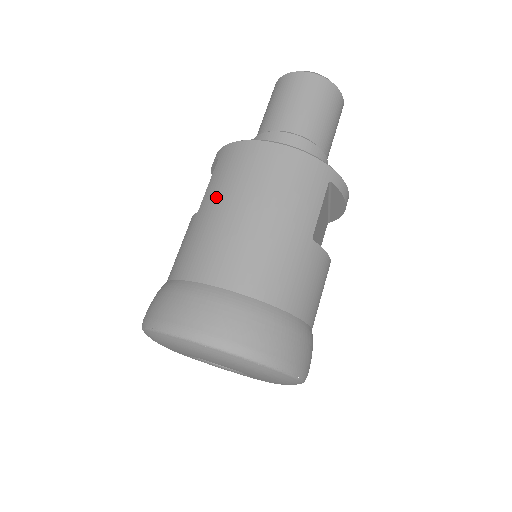
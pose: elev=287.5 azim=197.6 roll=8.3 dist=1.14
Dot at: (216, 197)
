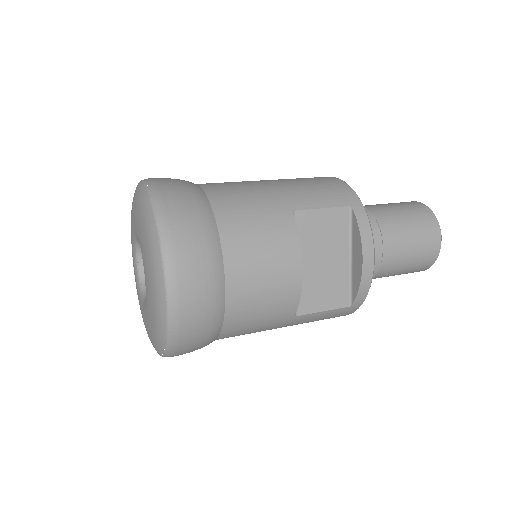
Dot at: occluded
